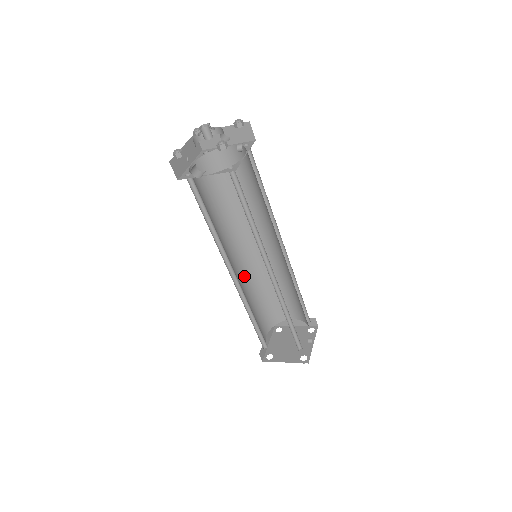
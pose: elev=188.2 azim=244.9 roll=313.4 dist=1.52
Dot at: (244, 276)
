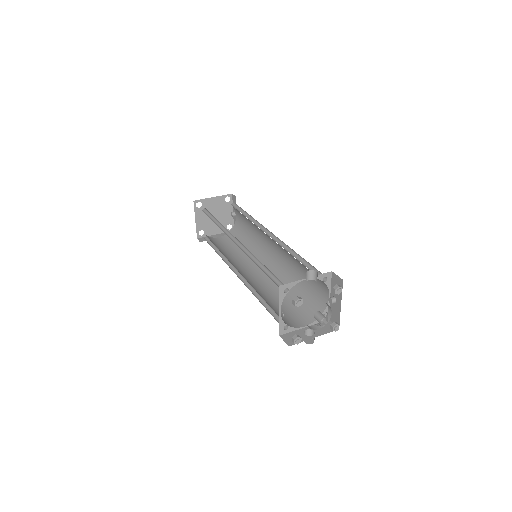
Dot at: occluded
